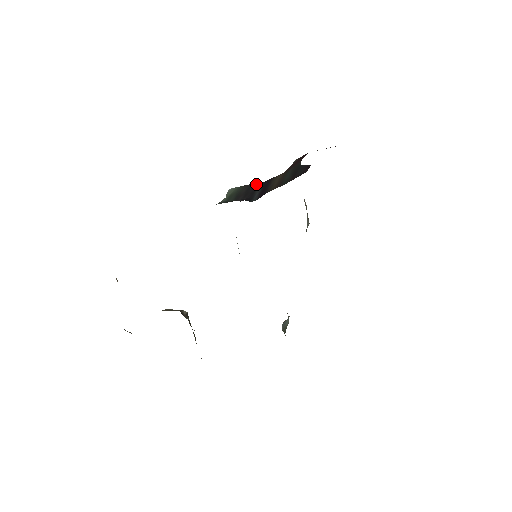
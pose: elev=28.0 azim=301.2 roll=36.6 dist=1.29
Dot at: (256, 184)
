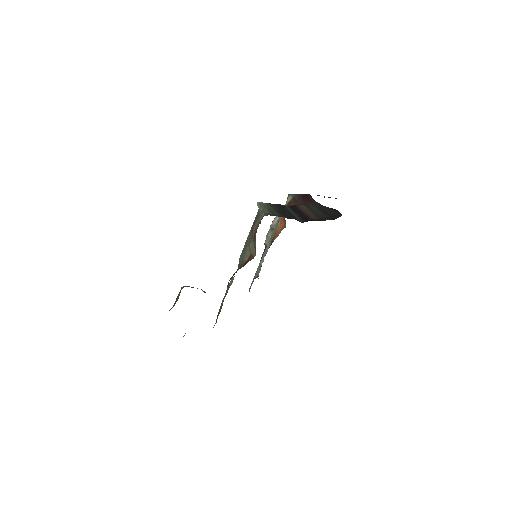
Dot at: (282, 206)
